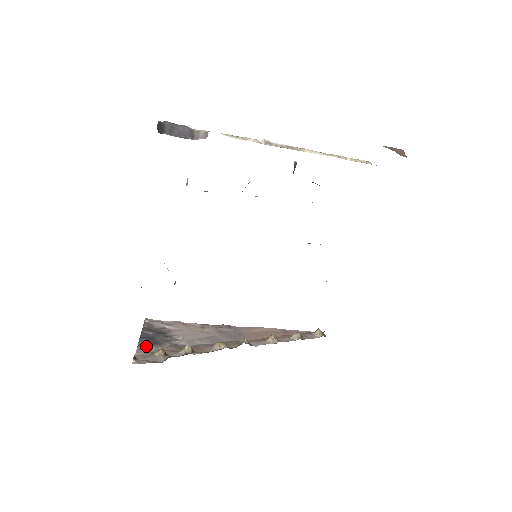
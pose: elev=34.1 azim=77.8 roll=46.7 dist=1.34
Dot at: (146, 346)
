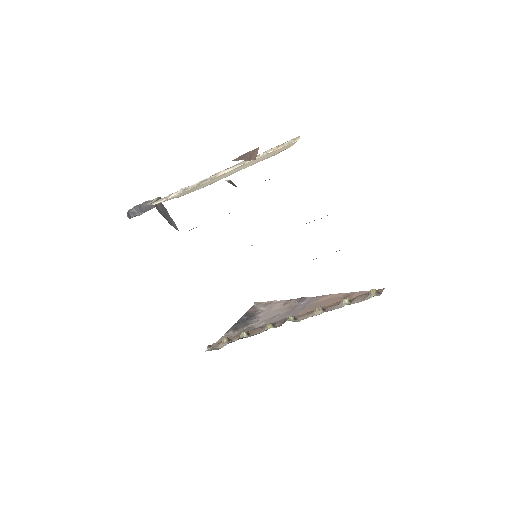
Dot at: (230, 332)
